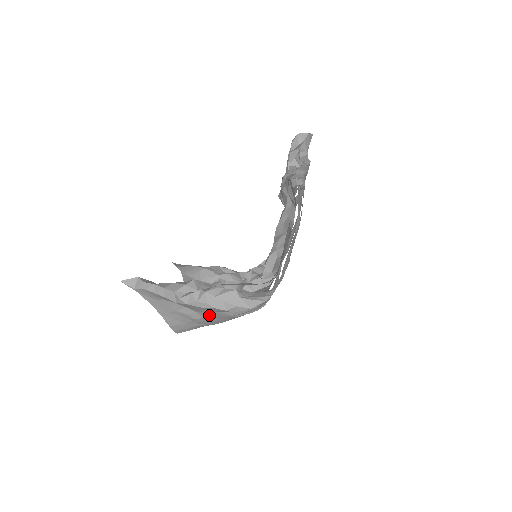
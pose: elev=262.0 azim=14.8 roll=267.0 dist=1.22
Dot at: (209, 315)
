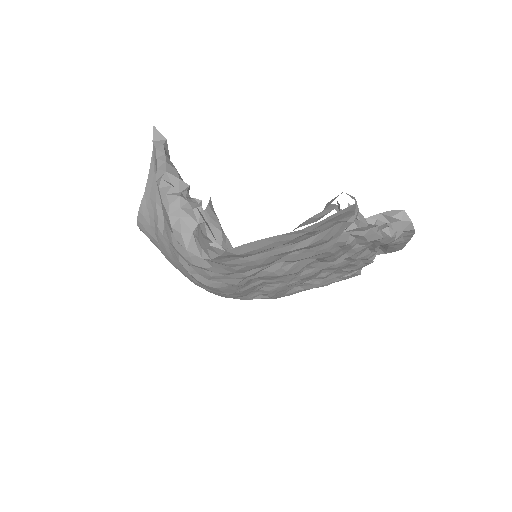
Dot at: occluded
